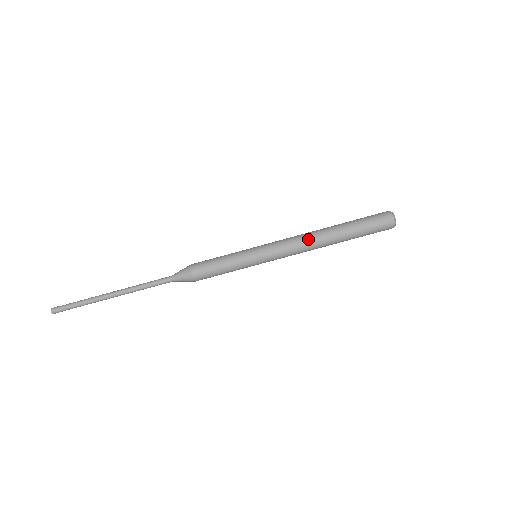
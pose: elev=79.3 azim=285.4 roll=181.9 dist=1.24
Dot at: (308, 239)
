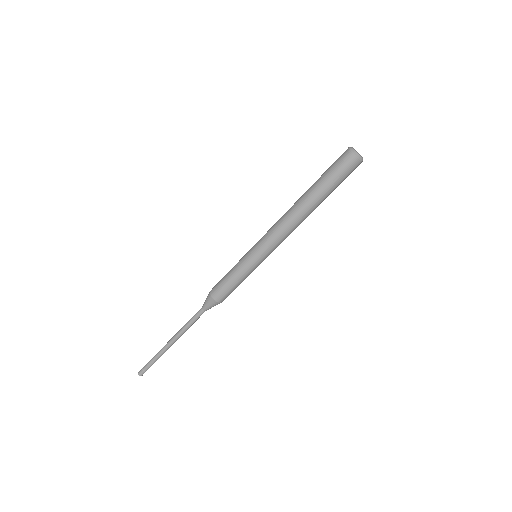
Dot at: (288, 219)
